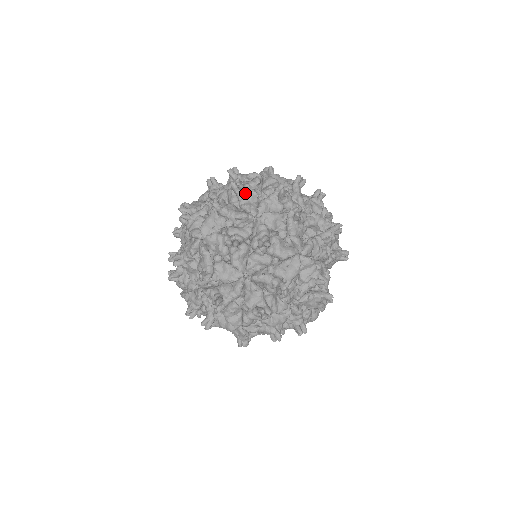
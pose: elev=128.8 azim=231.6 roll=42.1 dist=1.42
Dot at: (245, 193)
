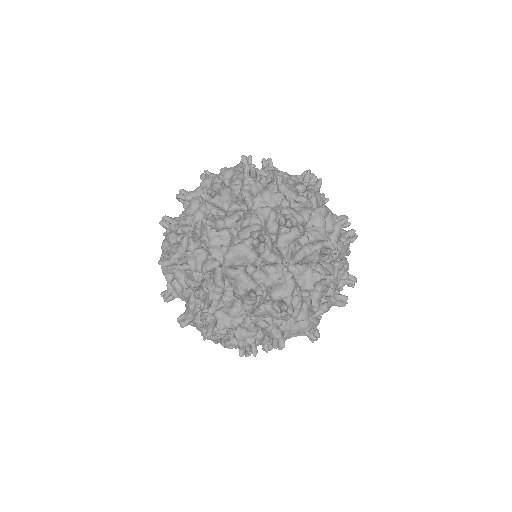
Dot at: (188, 273)
